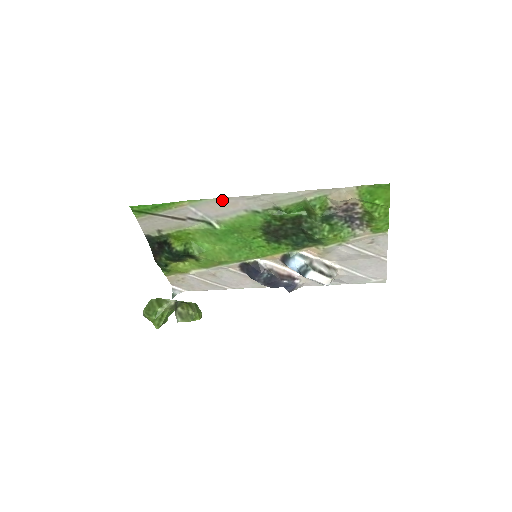
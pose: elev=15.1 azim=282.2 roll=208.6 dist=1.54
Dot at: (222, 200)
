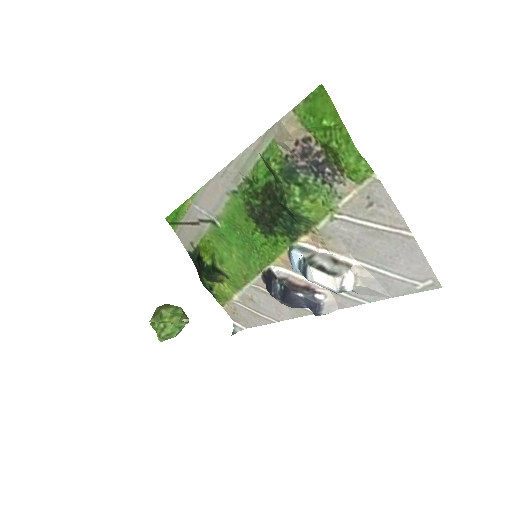
Dot at: (208, 187)
